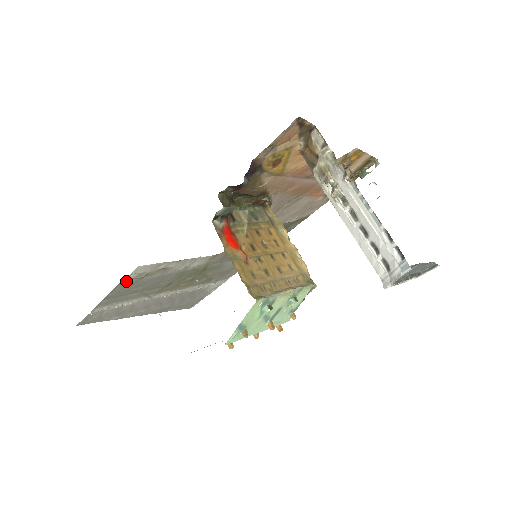
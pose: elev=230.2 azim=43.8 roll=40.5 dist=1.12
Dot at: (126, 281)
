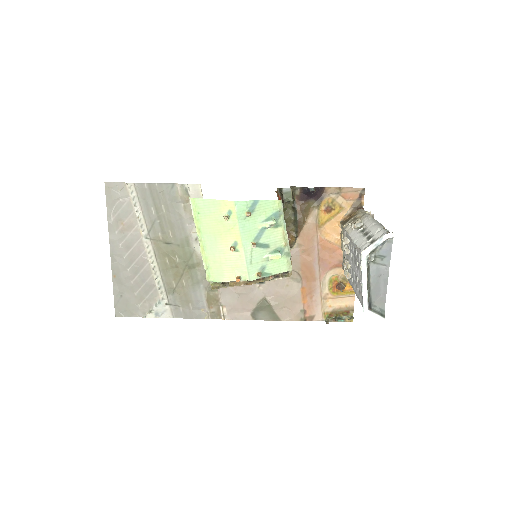
Dot at: (176, 188)
